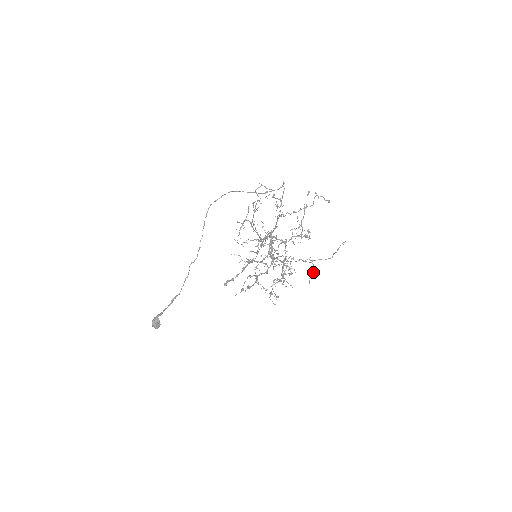
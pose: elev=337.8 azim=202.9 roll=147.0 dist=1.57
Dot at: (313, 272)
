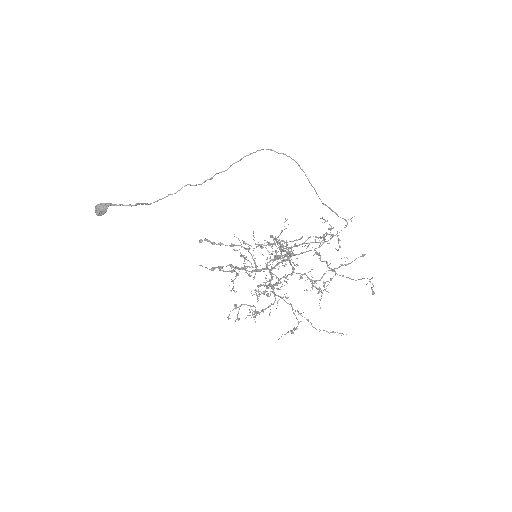
Dot at: (291, 332)
